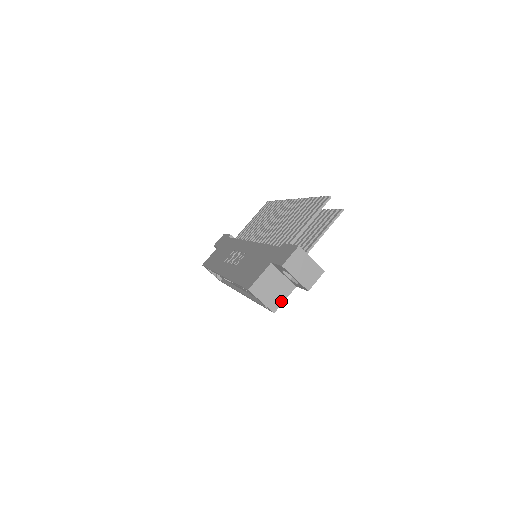
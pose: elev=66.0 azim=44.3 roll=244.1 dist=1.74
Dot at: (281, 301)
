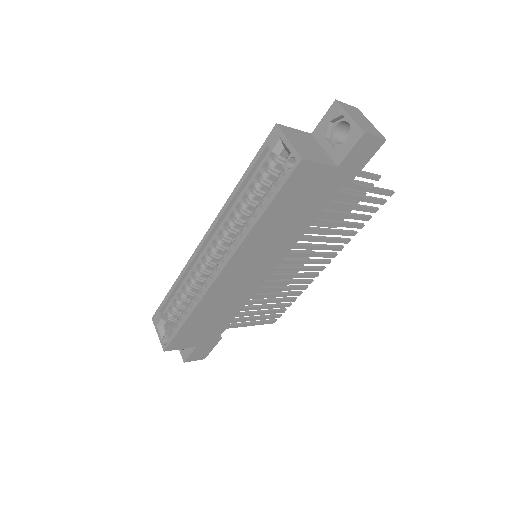
Dot at: (315, 160)
